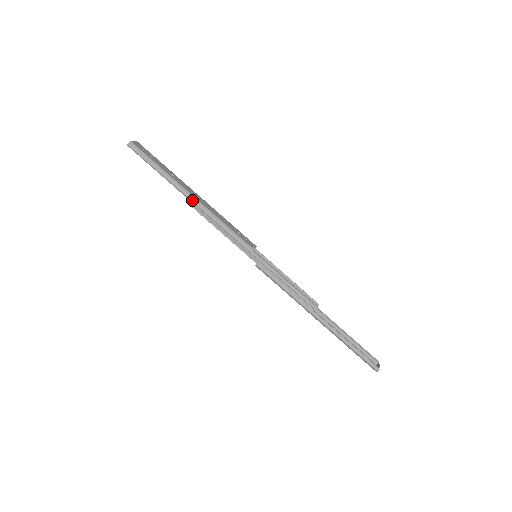
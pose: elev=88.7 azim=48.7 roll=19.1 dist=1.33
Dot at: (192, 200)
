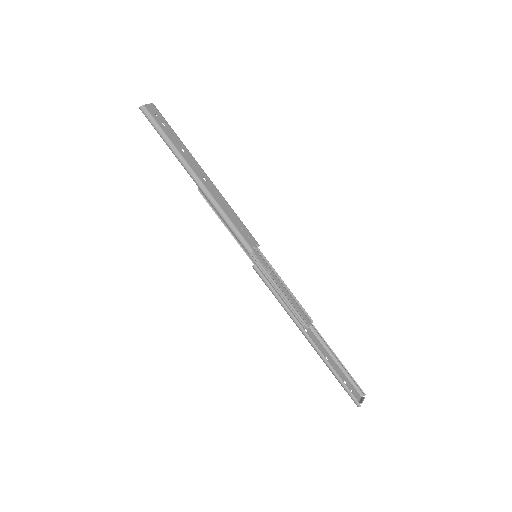
Dot at: (197, 183)
